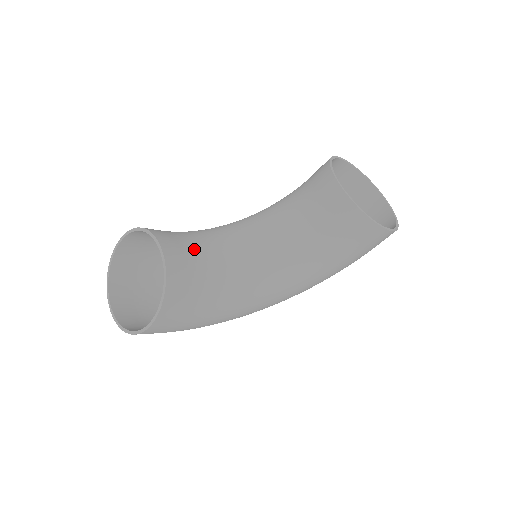
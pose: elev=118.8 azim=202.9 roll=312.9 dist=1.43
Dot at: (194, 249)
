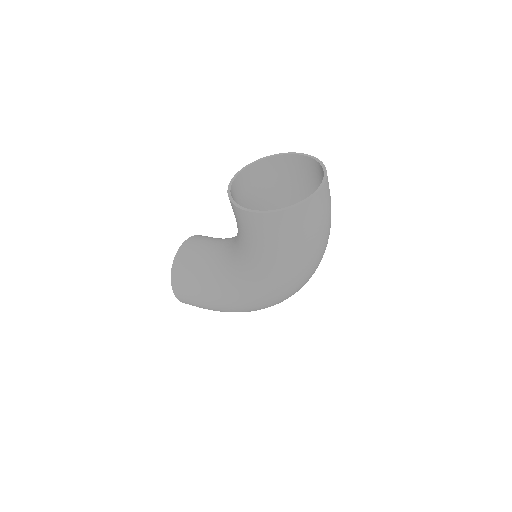
Dot at: (205, 246)
